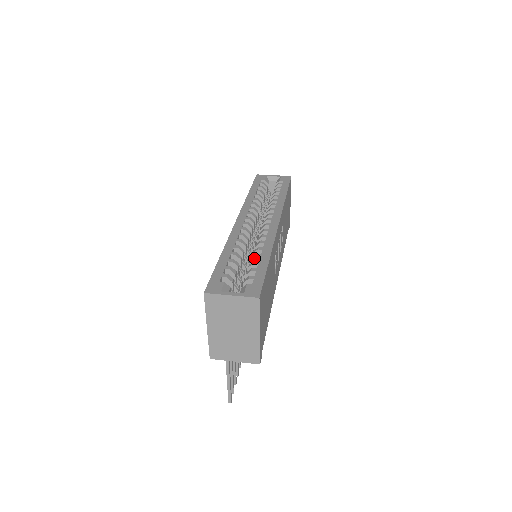
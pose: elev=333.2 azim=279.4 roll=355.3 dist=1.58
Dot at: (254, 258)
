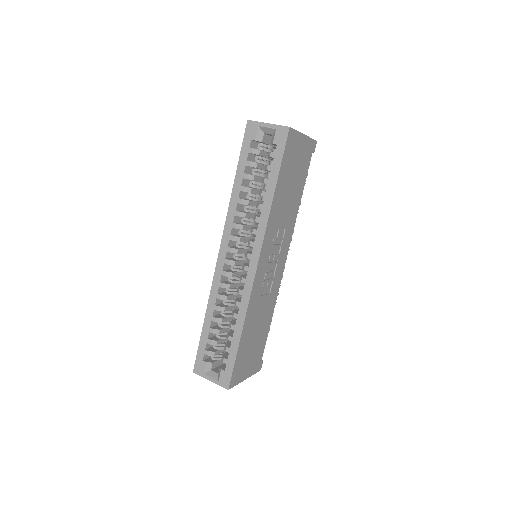
Dot at: (230, 328)
